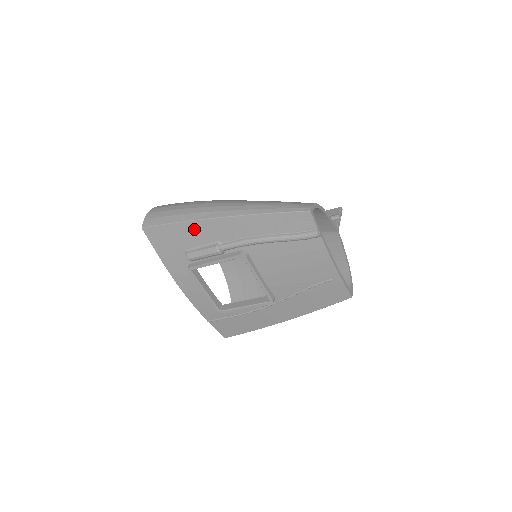
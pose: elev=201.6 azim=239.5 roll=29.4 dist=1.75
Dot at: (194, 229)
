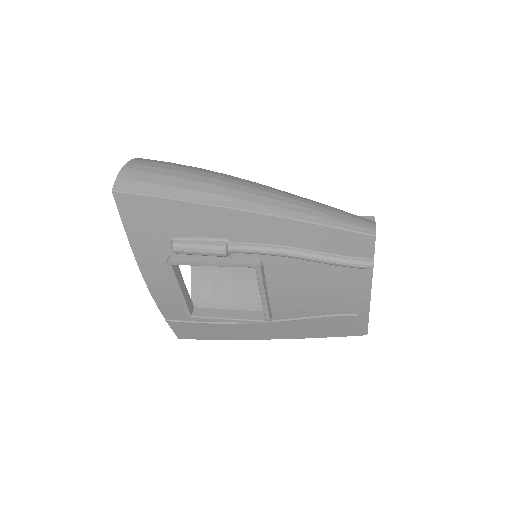
Dot at: (196, 214)
